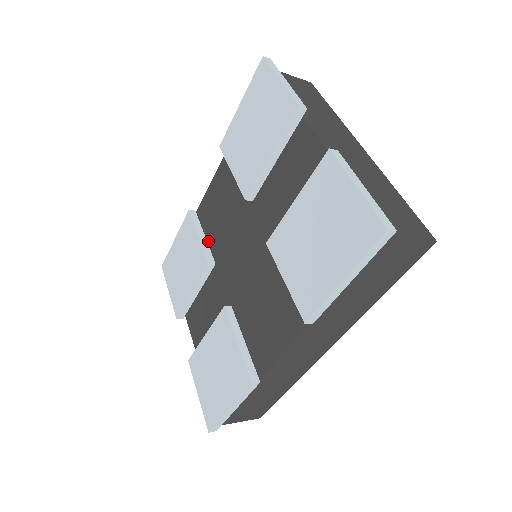
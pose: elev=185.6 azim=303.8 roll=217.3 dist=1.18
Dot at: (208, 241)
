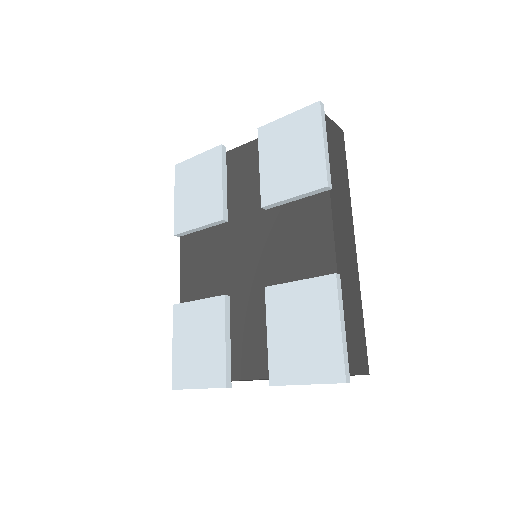
Dot at: occluded
